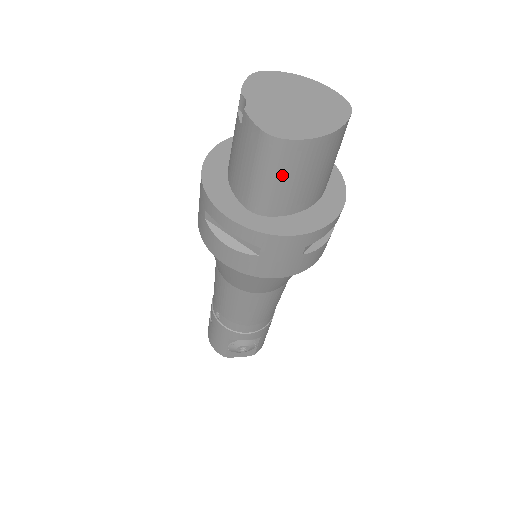
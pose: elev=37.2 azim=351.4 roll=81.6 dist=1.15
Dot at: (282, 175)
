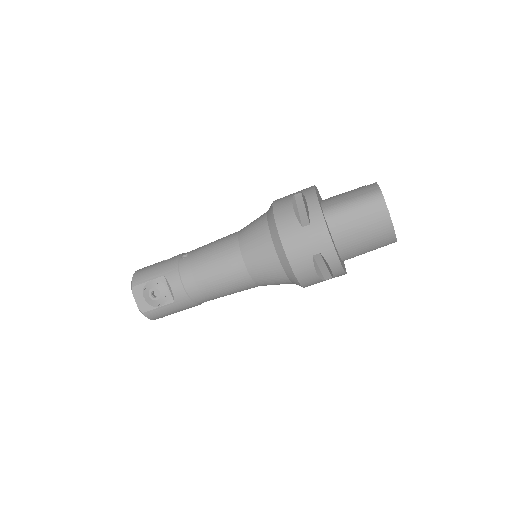
Dot at: (361, 212)
